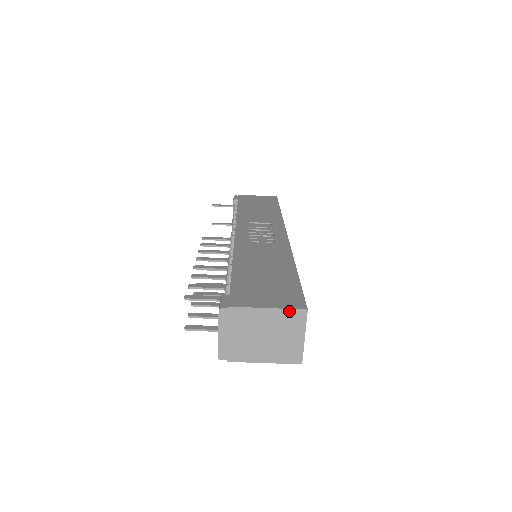
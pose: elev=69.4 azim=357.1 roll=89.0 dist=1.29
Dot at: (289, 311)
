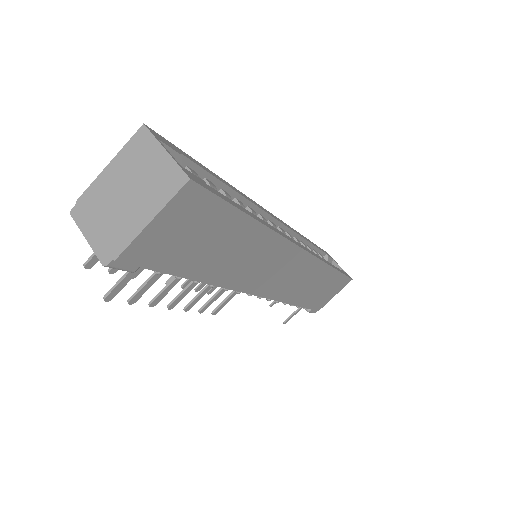
Dot at: (129, 145)
